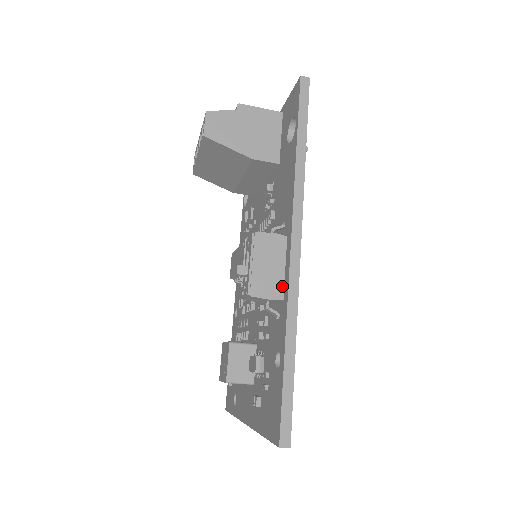
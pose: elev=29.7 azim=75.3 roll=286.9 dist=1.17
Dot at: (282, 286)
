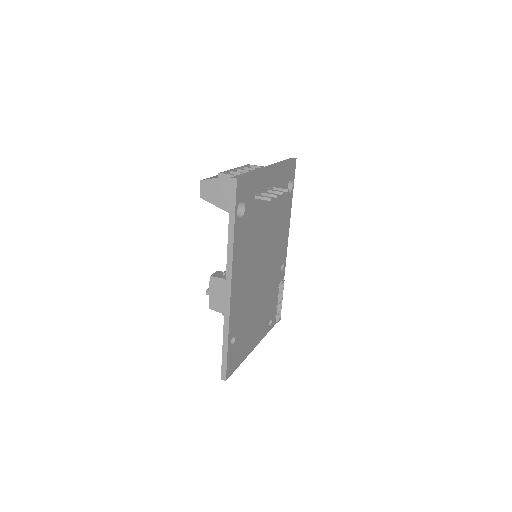
Dot at: occluded
